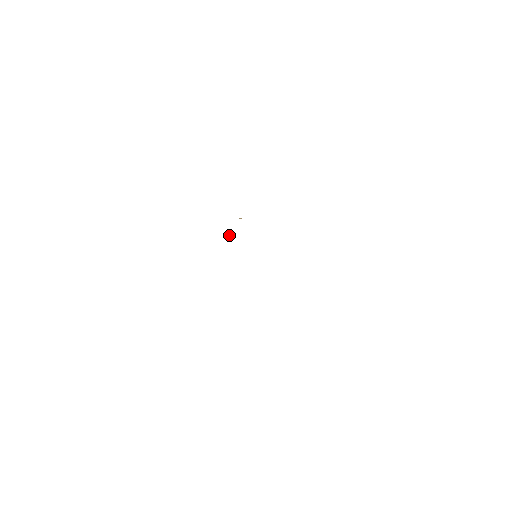
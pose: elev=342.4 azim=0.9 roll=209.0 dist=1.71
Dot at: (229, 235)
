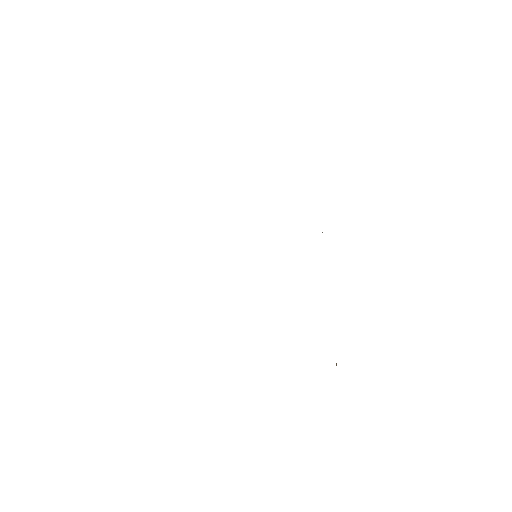
Dot at: occluded
